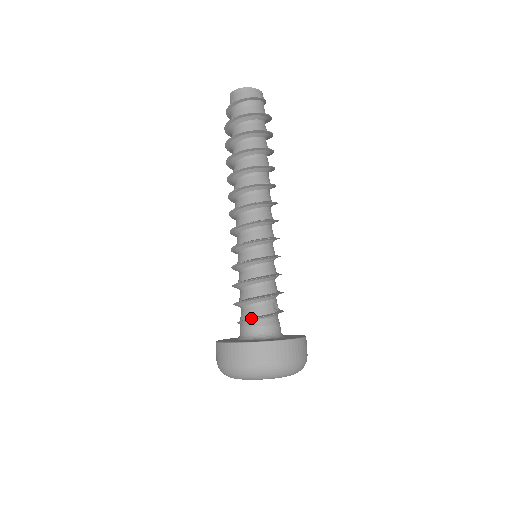
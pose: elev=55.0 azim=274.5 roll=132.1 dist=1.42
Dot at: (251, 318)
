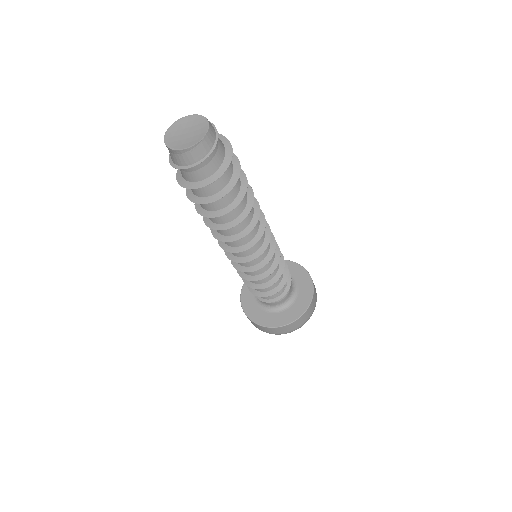
Dot at: (267, 302)
